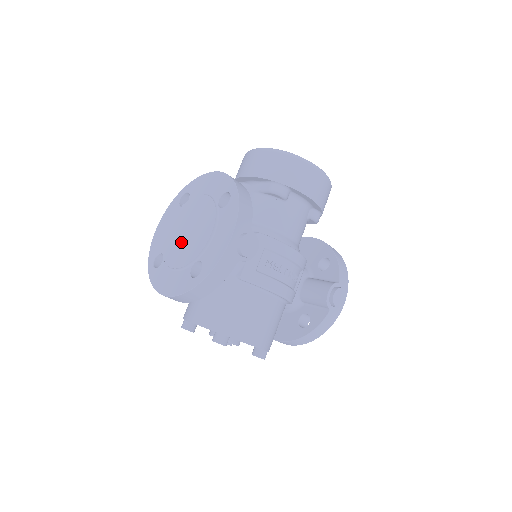
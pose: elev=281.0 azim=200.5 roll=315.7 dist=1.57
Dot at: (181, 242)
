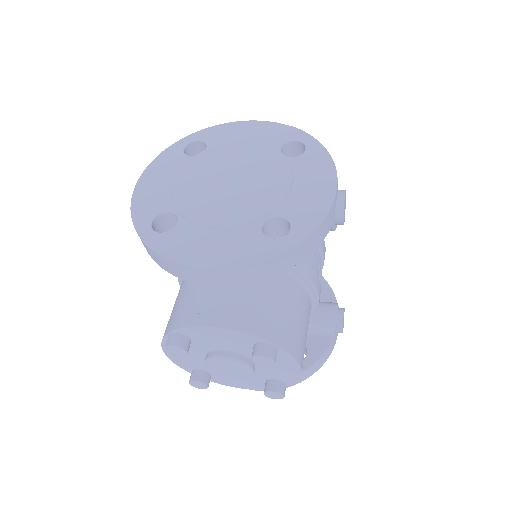
Dot at: (222, 194)
